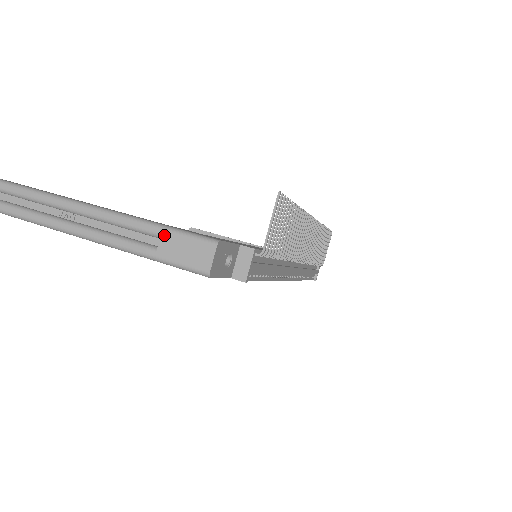
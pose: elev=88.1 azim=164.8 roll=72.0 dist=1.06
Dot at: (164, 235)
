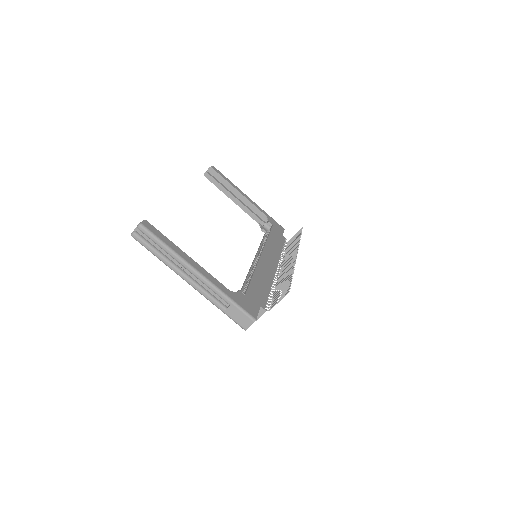
Dot at: (232, 306)
